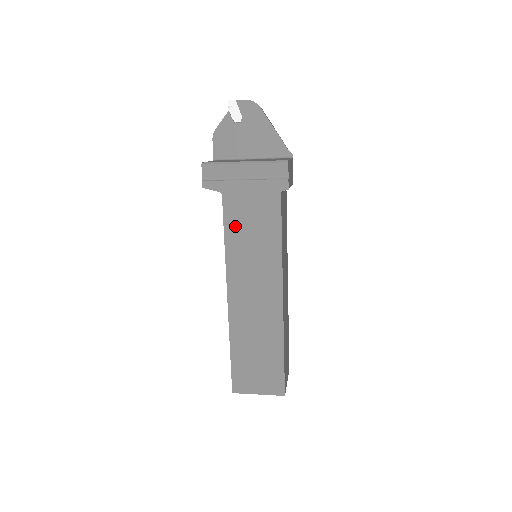
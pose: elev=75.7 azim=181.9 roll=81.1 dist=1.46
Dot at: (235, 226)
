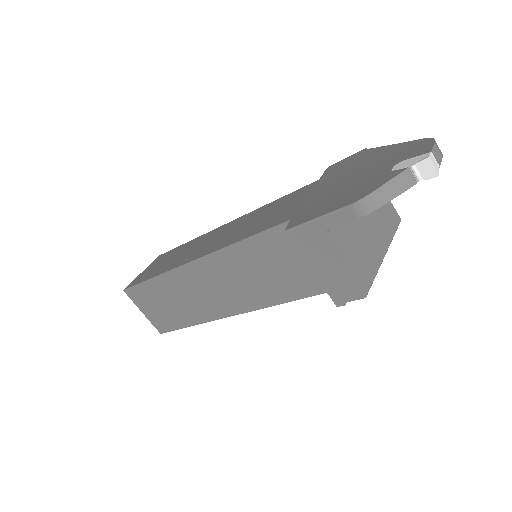
Dot at: occluded
